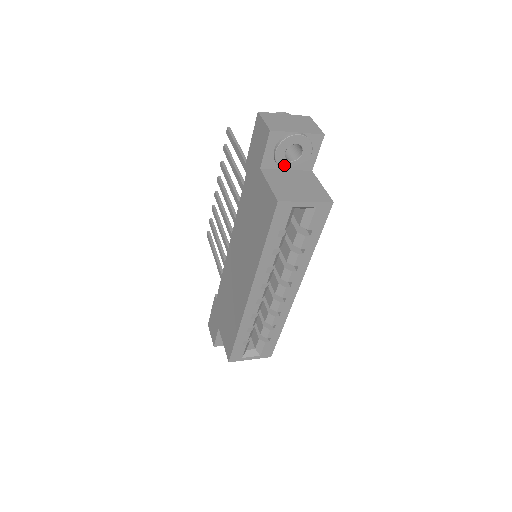
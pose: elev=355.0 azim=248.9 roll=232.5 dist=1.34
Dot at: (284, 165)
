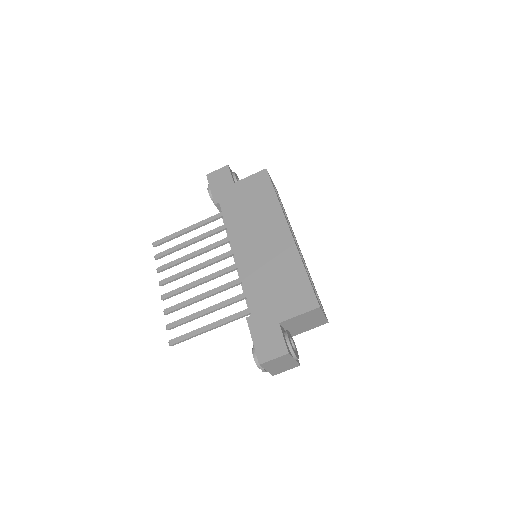
Dot at: occluded
